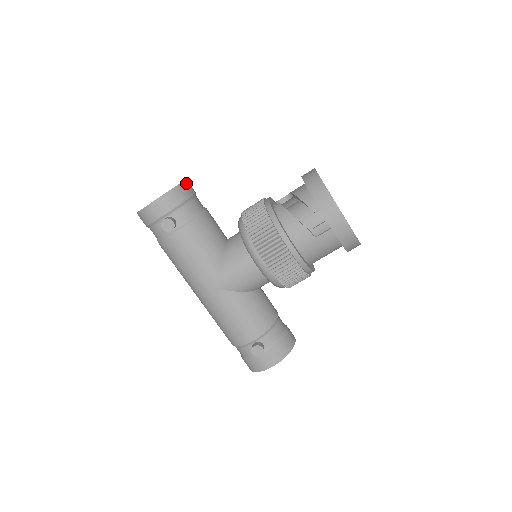
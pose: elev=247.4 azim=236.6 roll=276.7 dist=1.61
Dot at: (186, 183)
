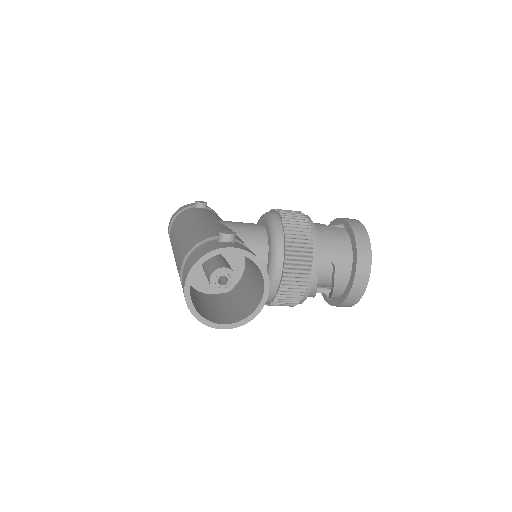
Dot at: (267, 296)
